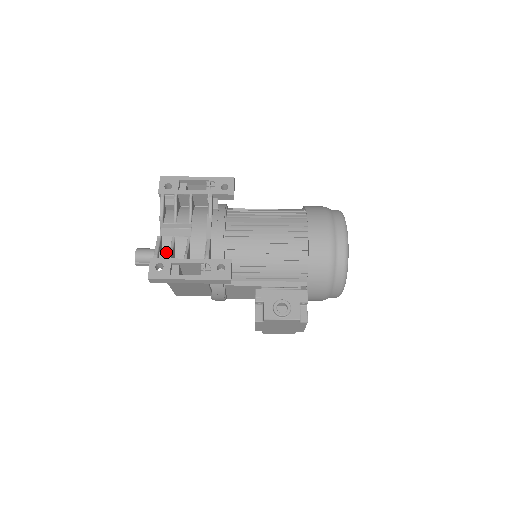
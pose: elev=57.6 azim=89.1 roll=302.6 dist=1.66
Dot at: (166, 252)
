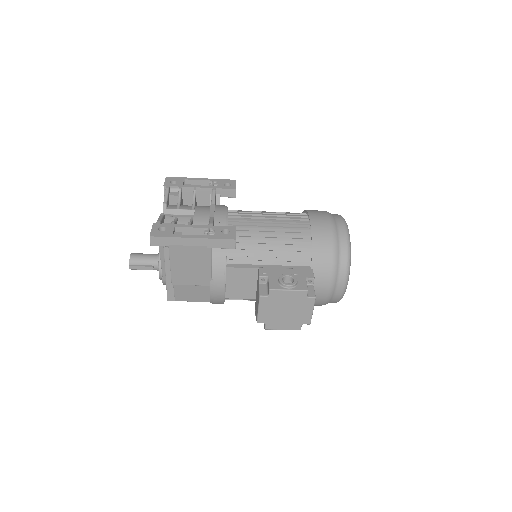
Dot at: (169, 223)
